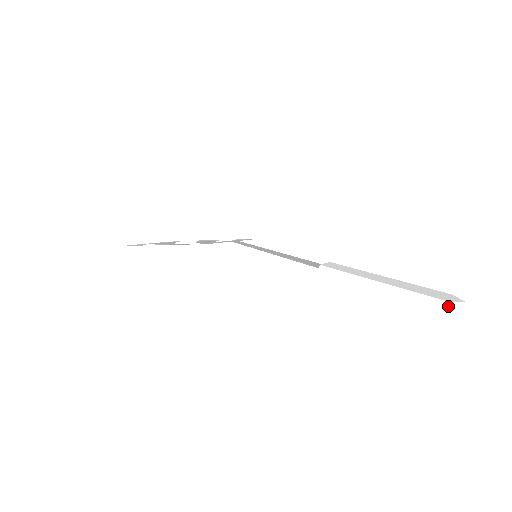
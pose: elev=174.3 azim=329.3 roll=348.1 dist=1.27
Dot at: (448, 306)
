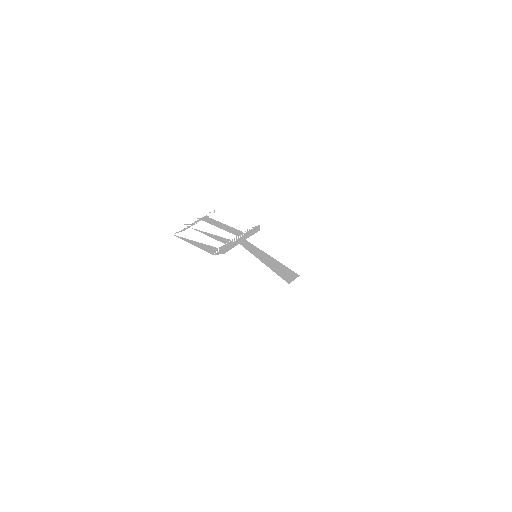
Dot at: (358, 338)
